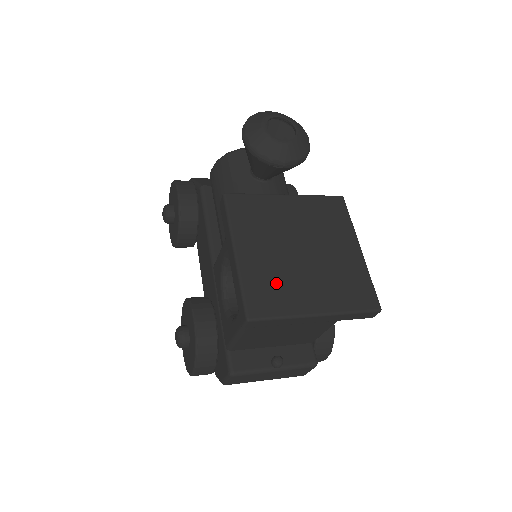
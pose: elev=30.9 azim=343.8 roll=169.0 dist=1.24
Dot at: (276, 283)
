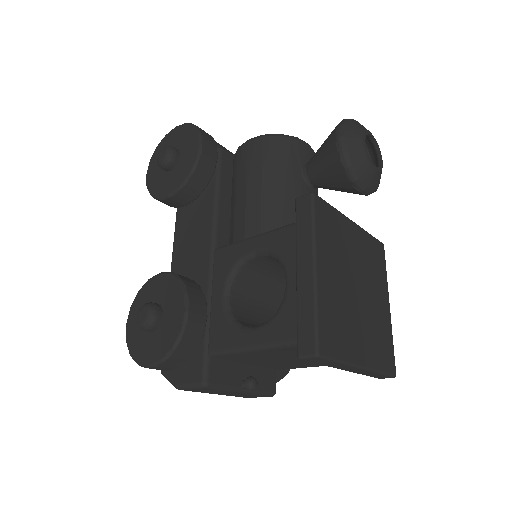
Dot at: (340, 319)
